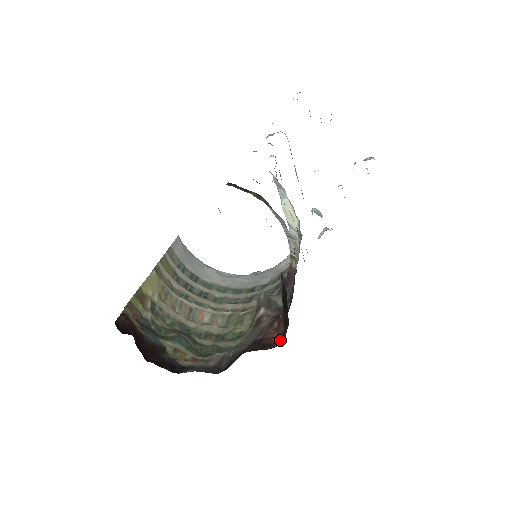
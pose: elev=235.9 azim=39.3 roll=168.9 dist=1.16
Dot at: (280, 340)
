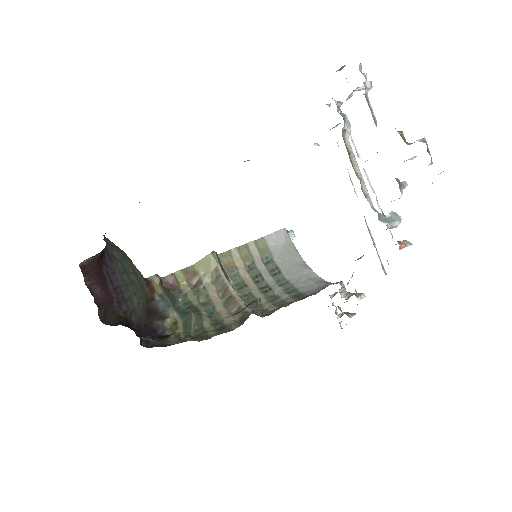
Dot at: occluded
